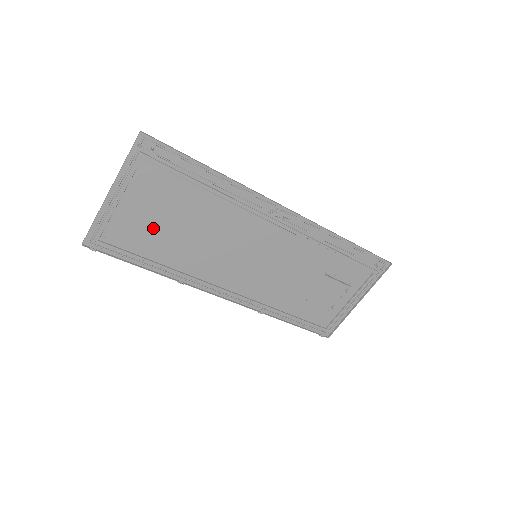
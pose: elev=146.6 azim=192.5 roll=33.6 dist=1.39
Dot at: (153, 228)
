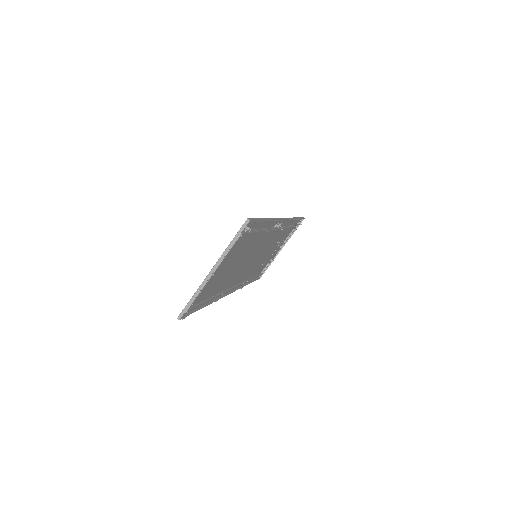
Dot at: (219, 277)
